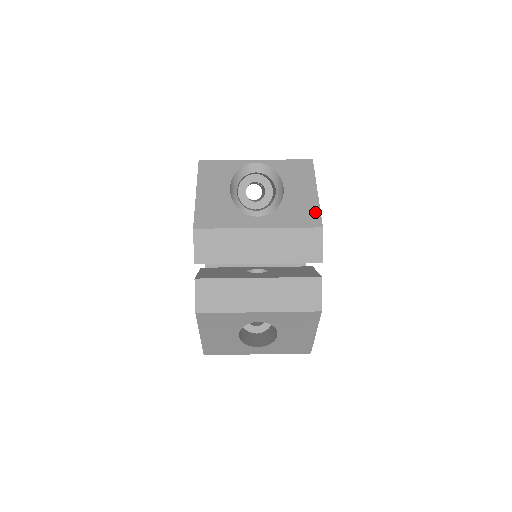
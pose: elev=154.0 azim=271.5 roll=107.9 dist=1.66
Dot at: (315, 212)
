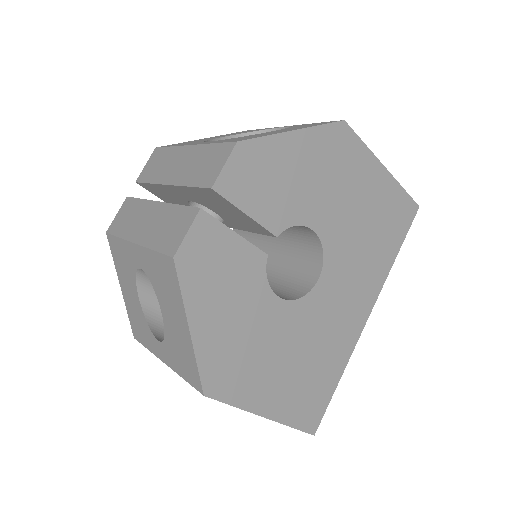
Dot at: (257, 136)
